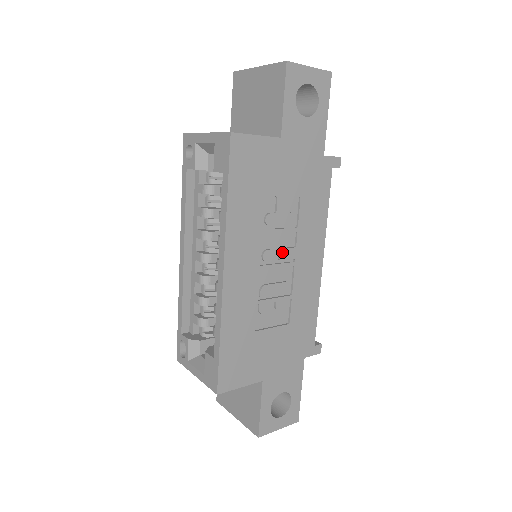
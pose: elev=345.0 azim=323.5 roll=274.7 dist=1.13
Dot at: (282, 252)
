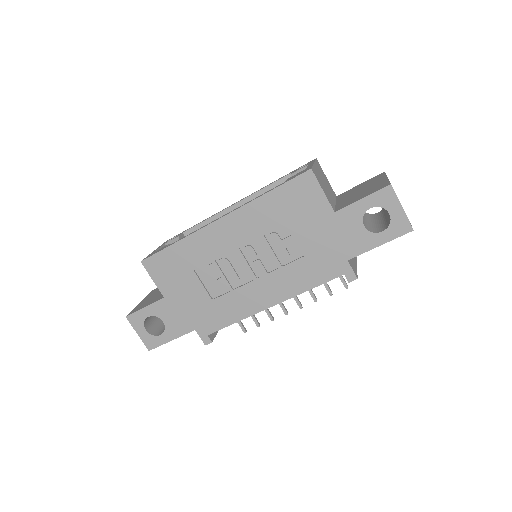
Dot at: (258, 262)
